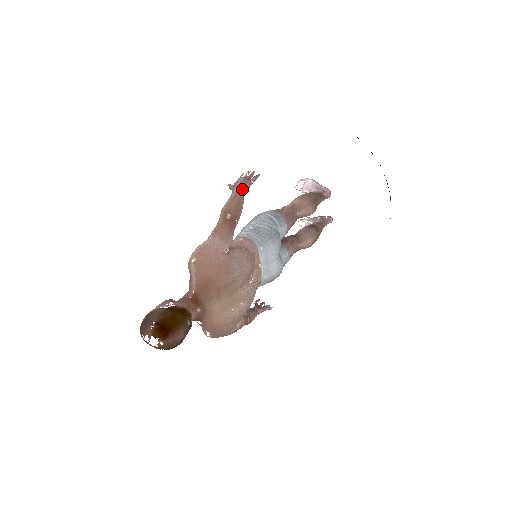
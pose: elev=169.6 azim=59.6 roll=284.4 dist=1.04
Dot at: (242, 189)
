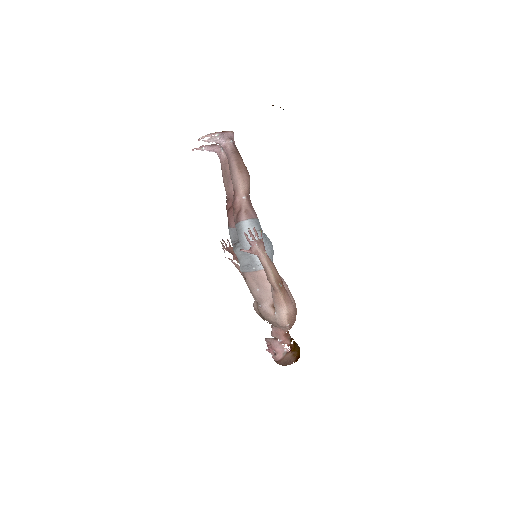
Dot at: (268, 256)
